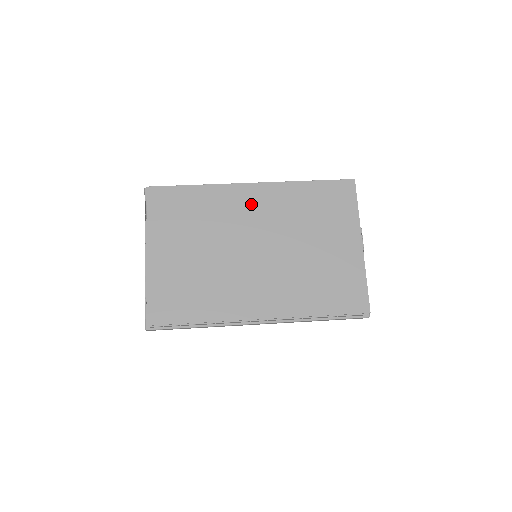
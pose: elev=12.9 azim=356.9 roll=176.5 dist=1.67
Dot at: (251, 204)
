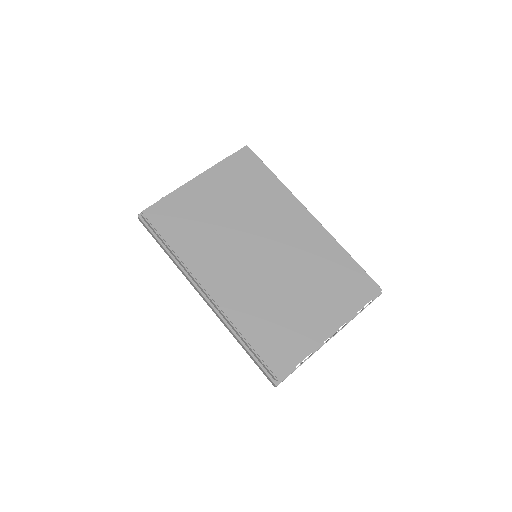
Dot at: (294, 223)
